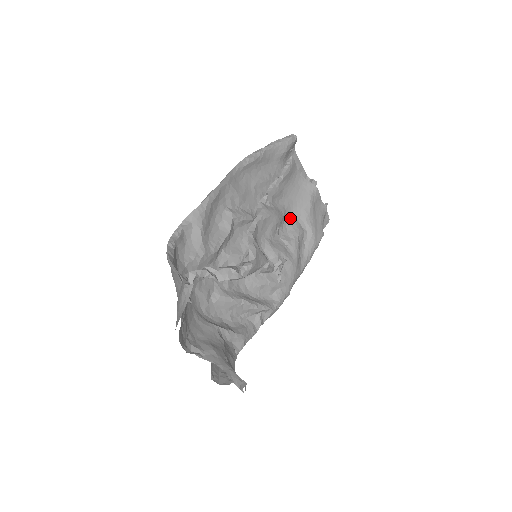
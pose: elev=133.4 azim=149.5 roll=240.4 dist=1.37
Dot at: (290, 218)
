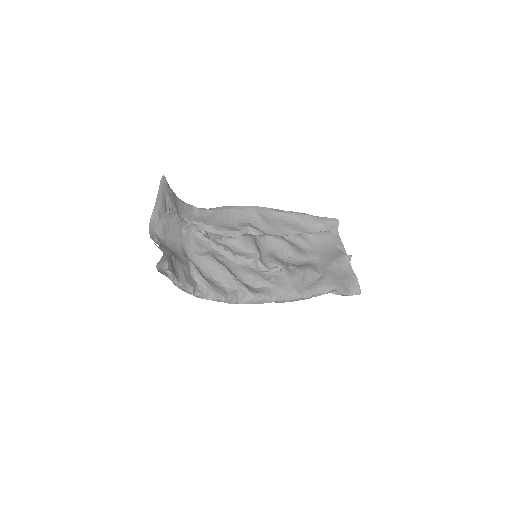
Dot at: (310, 263)
